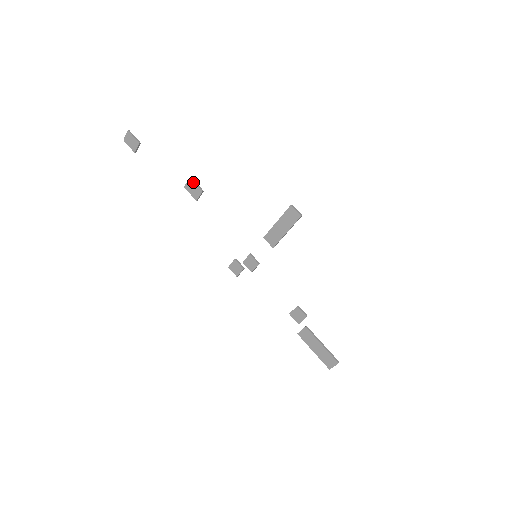
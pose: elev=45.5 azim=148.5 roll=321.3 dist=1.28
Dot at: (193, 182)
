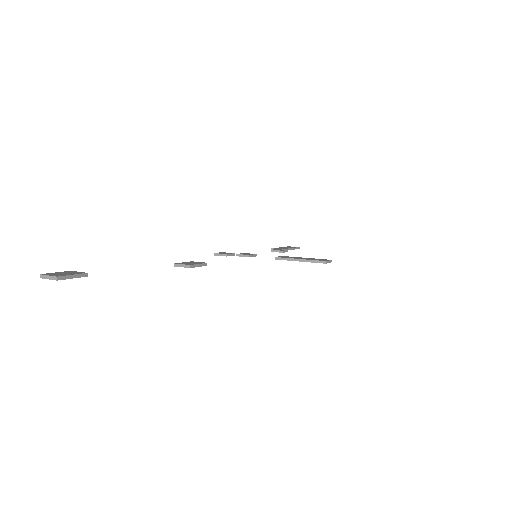
Dot at: occluded
